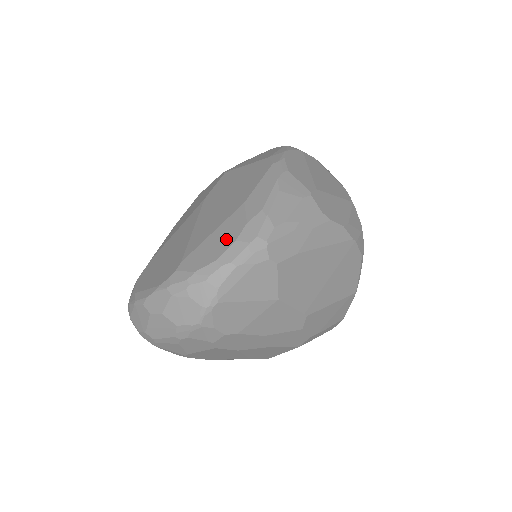
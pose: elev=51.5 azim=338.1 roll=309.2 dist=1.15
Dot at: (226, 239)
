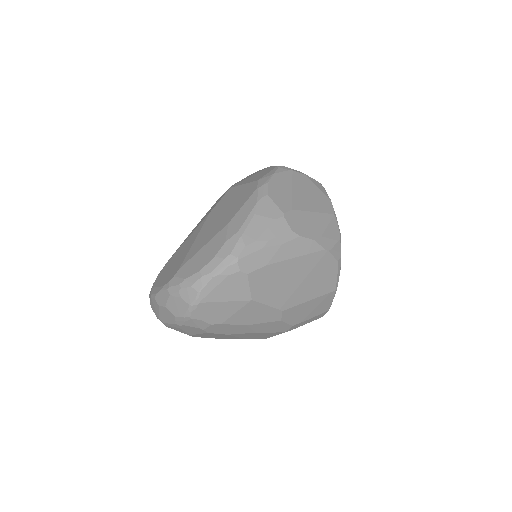
Dot at: (209, 254)
